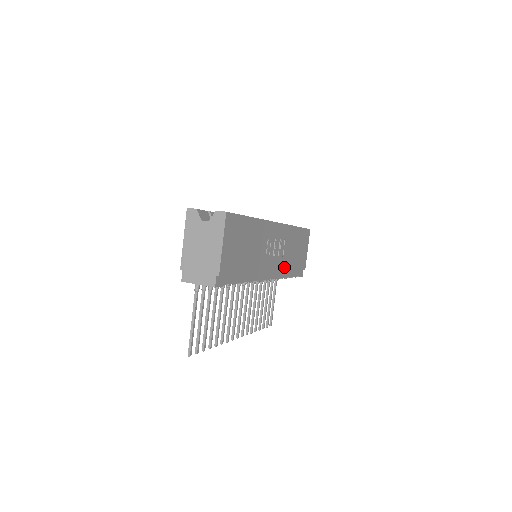
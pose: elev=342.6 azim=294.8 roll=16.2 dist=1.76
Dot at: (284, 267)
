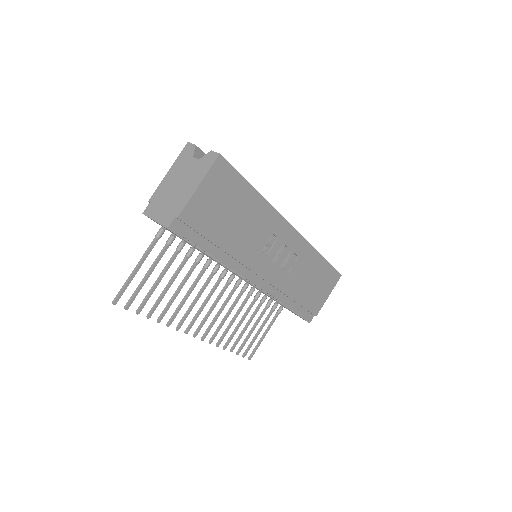
Dot at: (284, 288)
